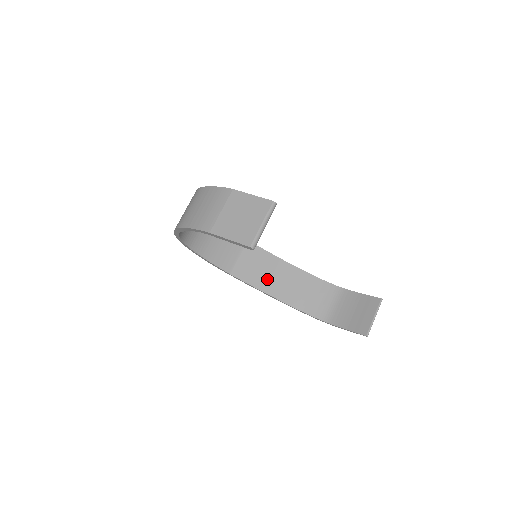
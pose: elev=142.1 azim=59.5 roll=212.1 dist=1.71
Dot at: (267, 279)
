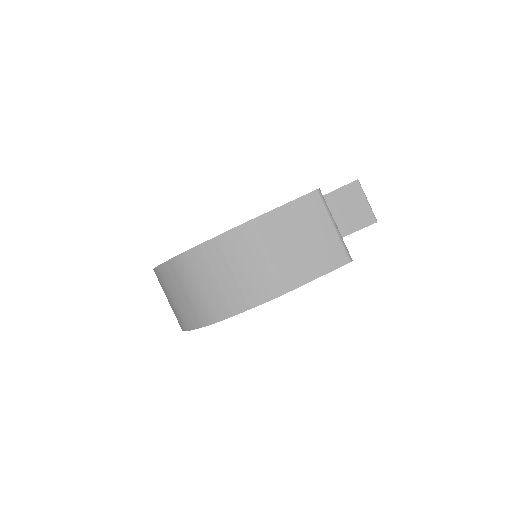
Dot at: occluded
